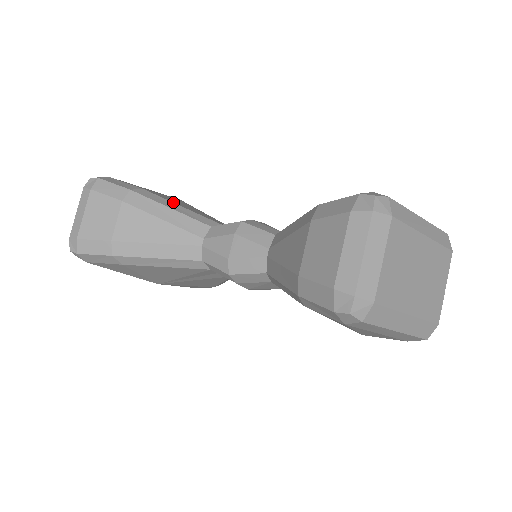
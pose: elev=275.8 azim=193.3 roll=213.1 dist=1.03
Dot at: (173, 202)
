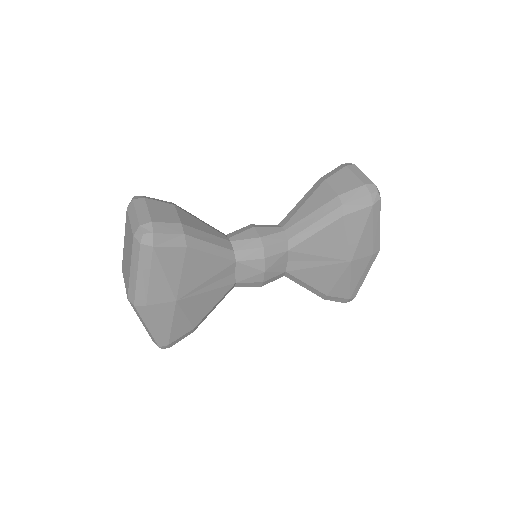
Dot at: occluded
